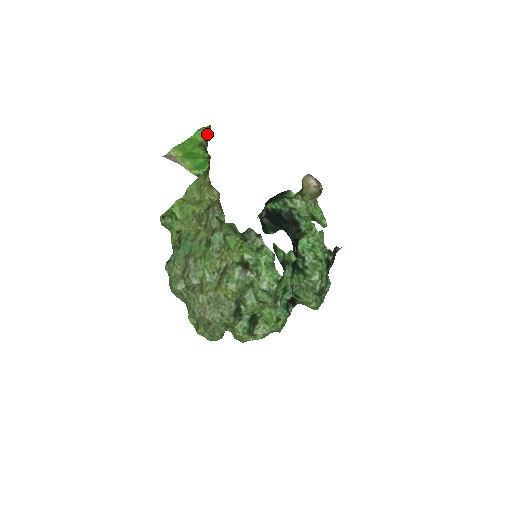
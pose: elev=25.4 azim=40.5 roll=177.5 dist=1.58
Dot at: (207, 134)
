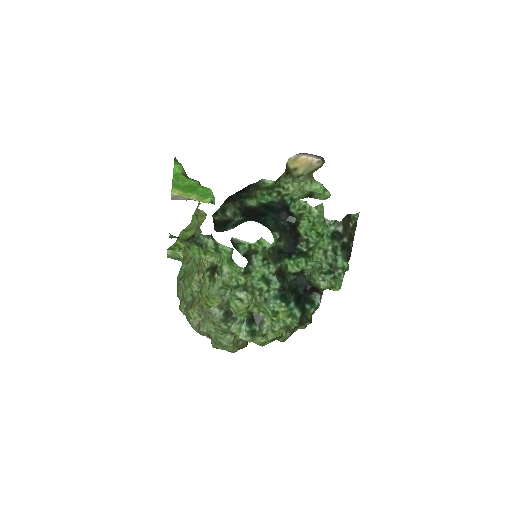
Dot at: (181, 165)
